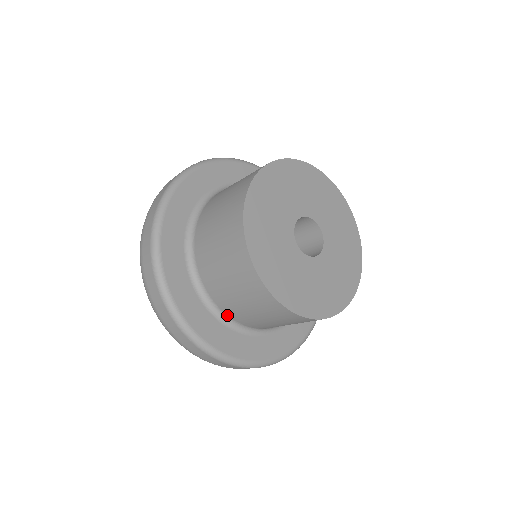
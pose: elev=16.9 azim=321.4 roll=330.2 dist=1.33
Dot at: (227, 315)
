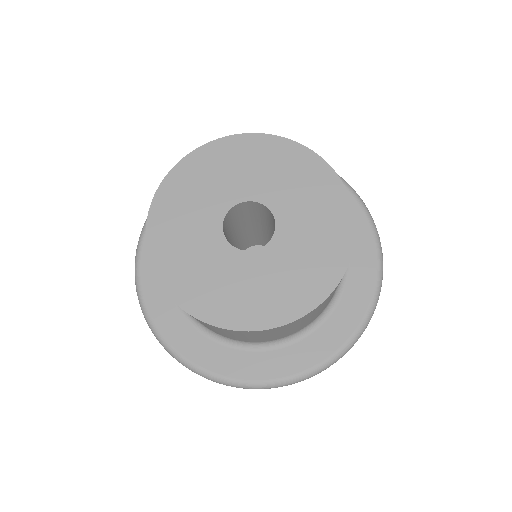
Dot at: (216, 333)
